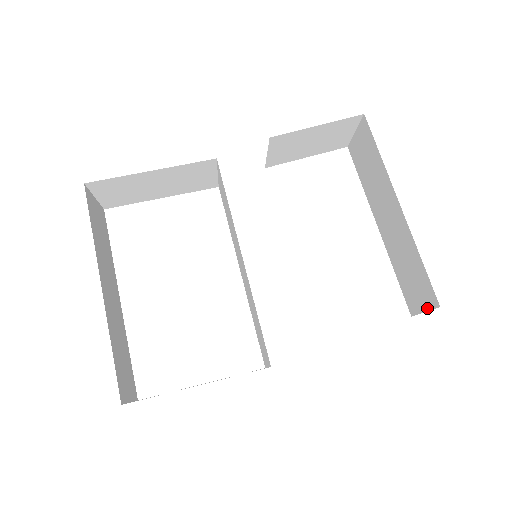
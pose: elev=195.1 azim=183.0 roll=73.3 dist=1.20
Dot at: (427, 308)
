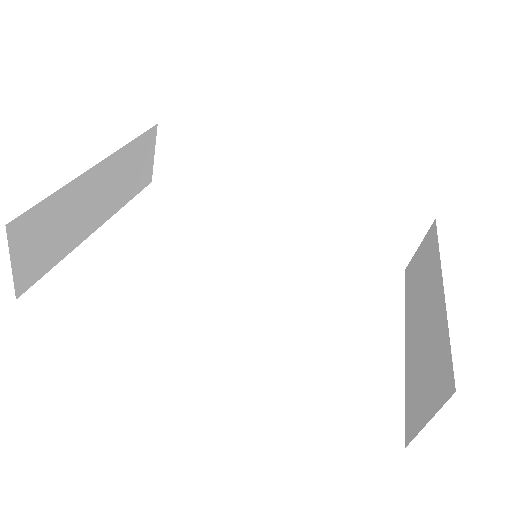
Dot at: (434, 410)
